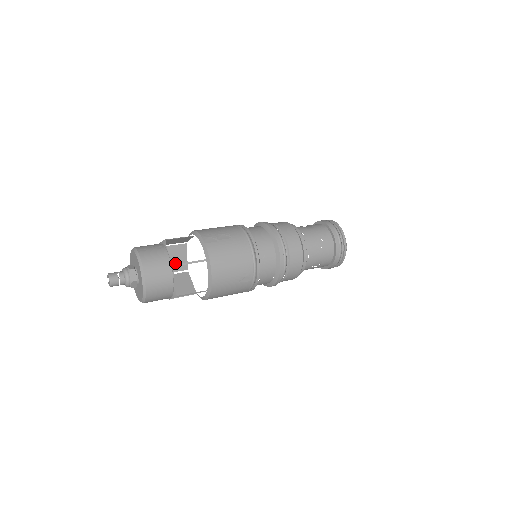
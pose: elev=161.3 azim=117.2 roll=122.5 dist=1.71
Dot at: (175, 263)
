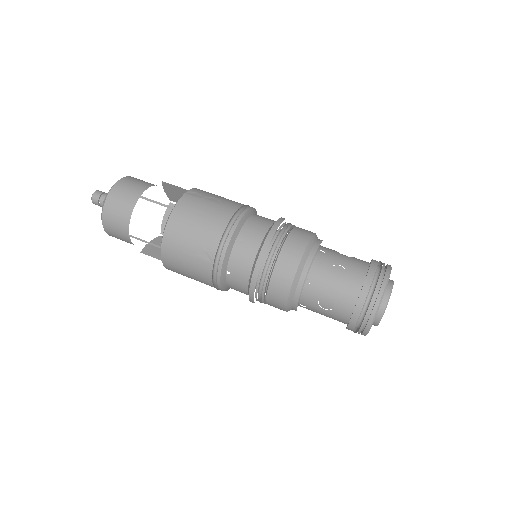
Dot at: occluded
